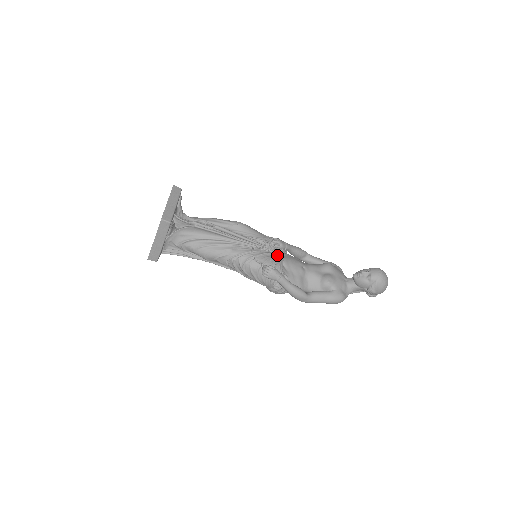
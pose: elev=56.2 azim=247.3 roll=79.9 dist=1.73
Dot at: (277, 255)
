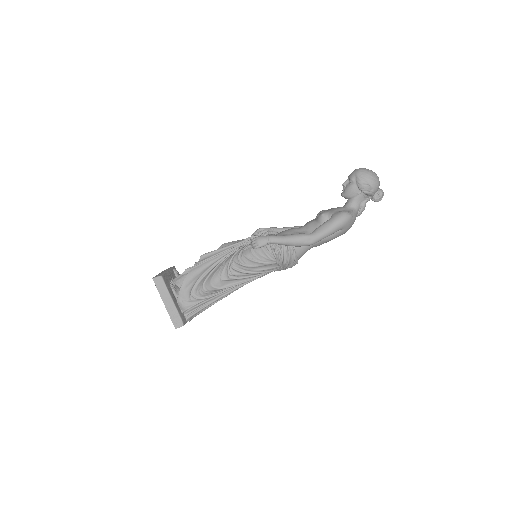
Dot at: occluded
